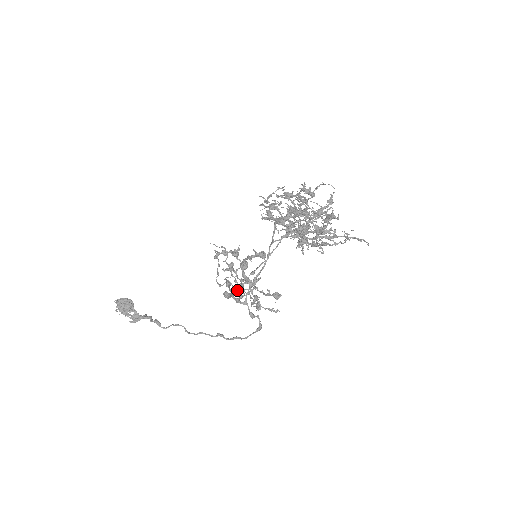
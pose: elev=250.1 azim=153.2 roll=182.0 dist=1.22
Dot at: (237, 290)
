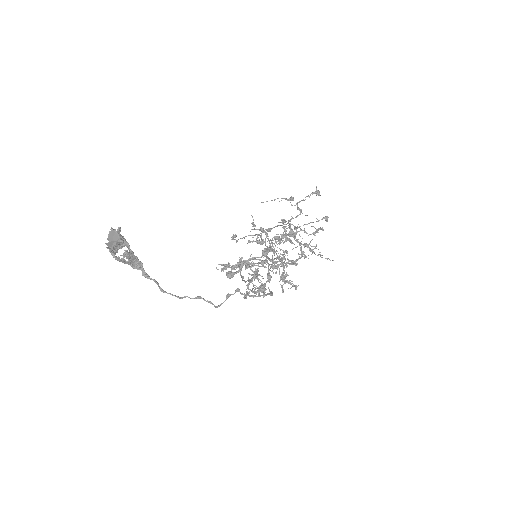
Dot at: (246, 267)
